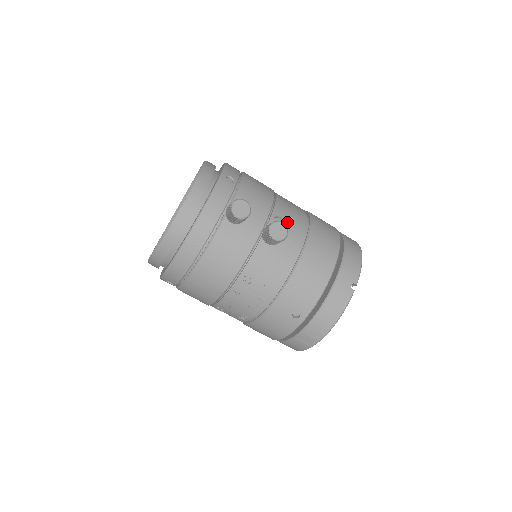
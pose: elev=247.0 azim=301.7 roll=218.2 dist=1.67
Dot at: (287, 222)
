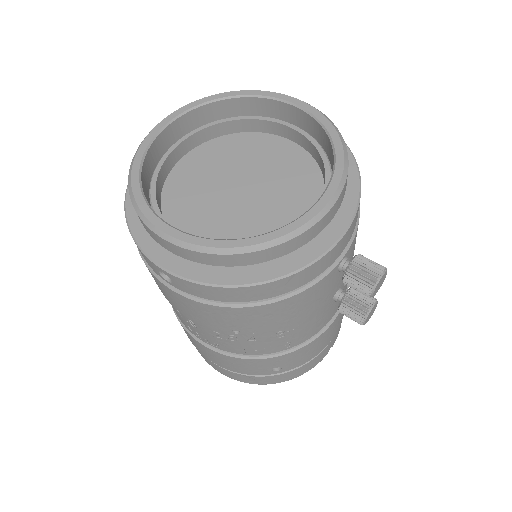
Dot at: occluded
